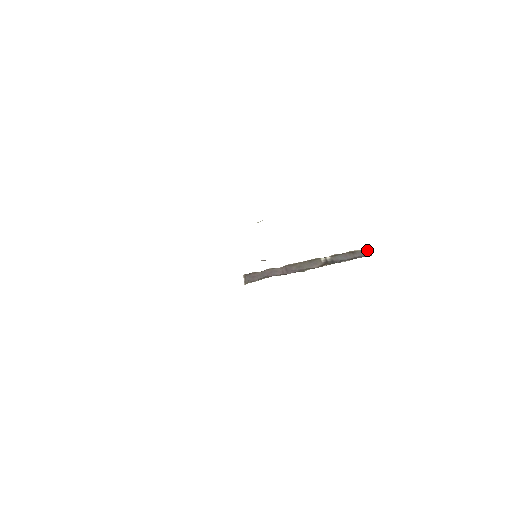
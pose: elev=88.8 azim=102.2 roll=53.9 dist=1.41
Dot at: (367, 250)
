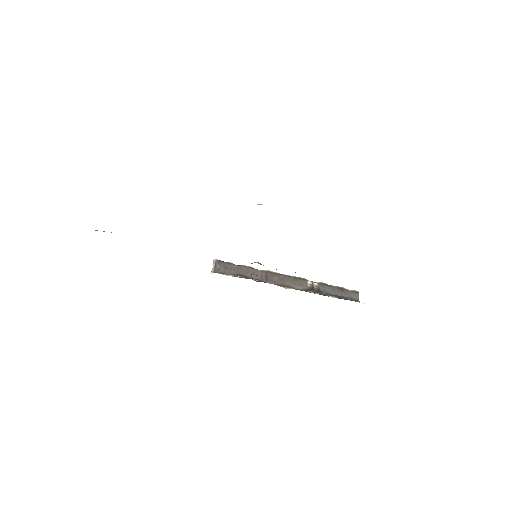
Dot at: (357, 294)
